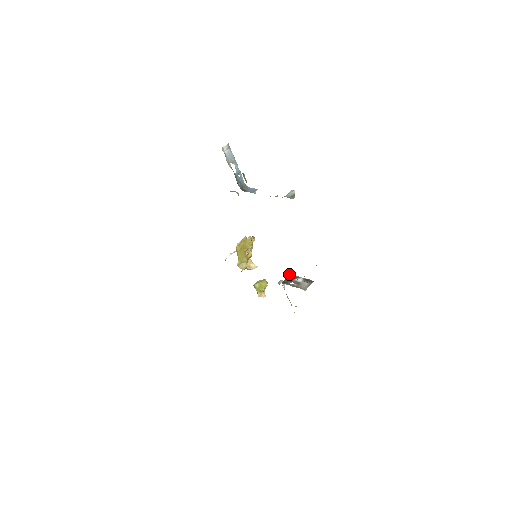
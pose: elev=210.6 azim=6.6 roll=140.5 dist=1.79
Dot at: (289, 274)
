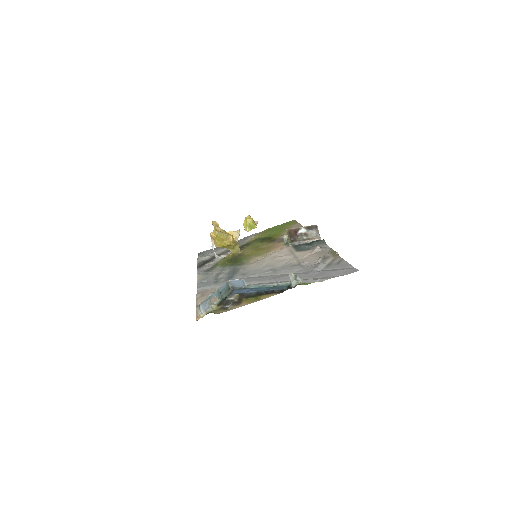
Dot at: occluded
